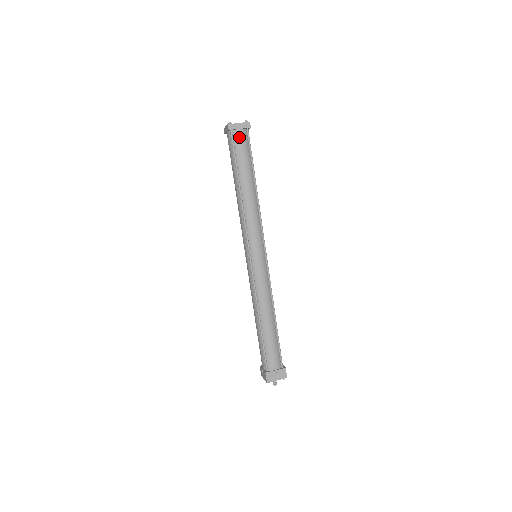
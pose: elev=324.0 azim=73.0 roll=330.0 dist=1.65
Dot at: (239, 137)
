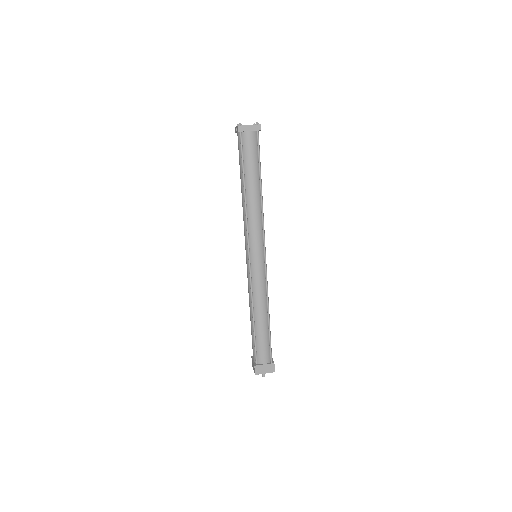
Dot at: (248, 139)
